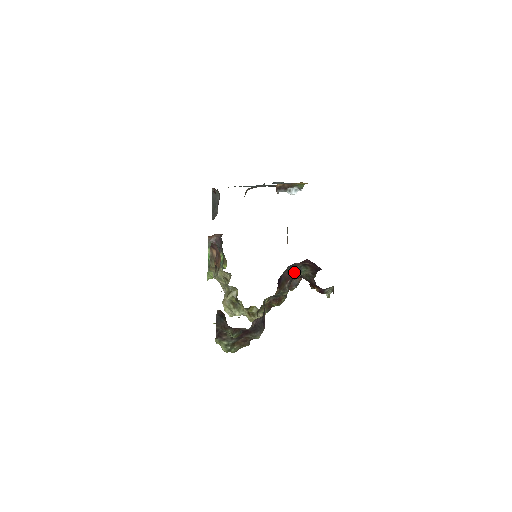
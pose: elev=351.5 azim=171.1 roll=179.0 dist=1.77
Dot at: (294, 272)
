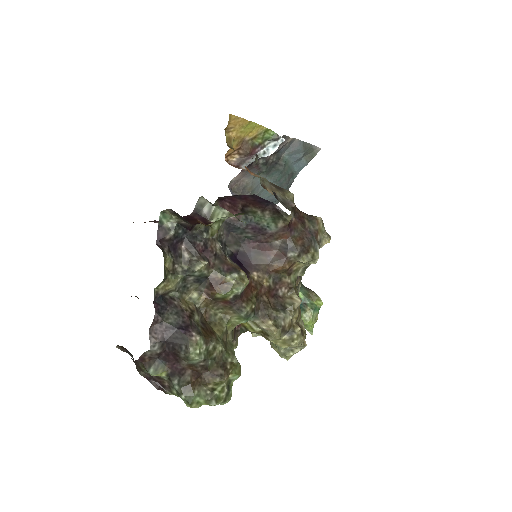
Dot at: (255, 233)
